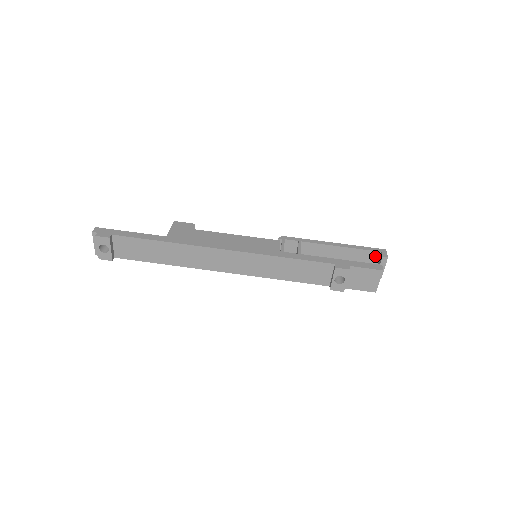
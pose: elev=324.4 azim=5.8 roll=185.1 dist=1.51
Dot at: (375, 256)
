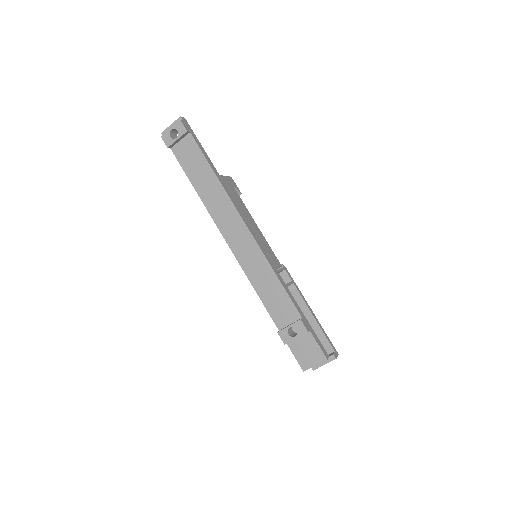
Dot at: (327, 350)
